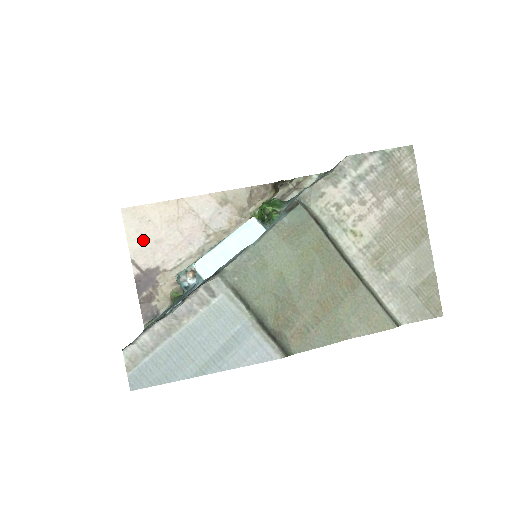
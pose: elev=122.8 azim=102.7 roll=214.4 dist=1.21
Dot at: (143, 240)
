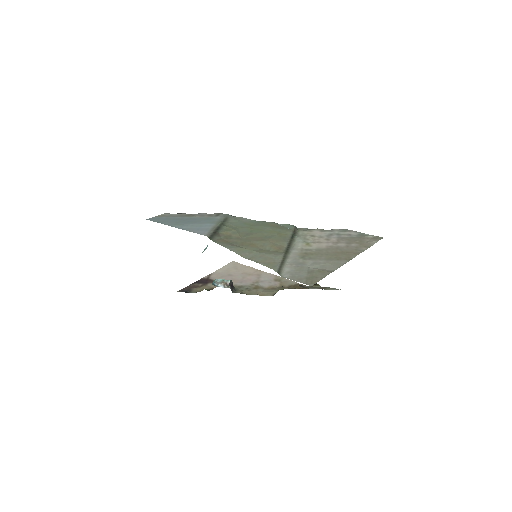
Dot at: (225, 272)
